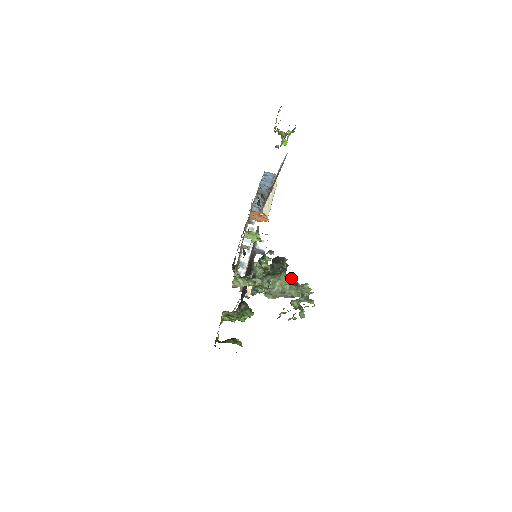
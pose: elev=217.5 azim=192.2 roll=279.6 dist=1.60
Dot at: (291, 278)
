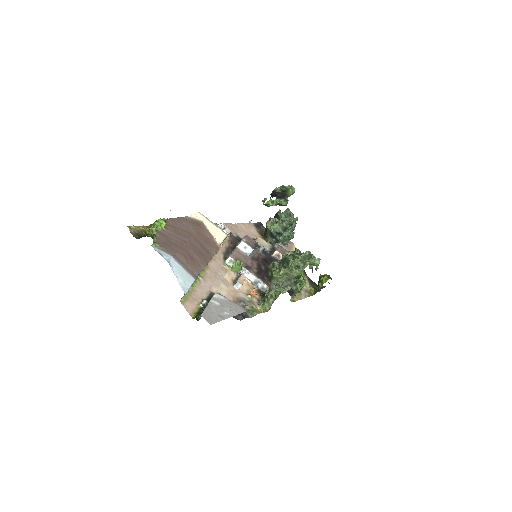
Dot at: (282, 258)
